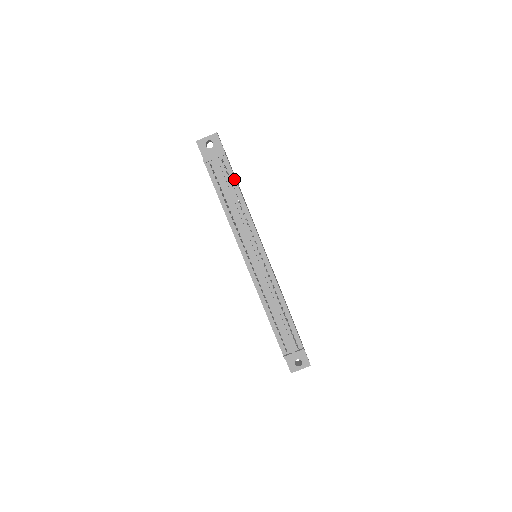
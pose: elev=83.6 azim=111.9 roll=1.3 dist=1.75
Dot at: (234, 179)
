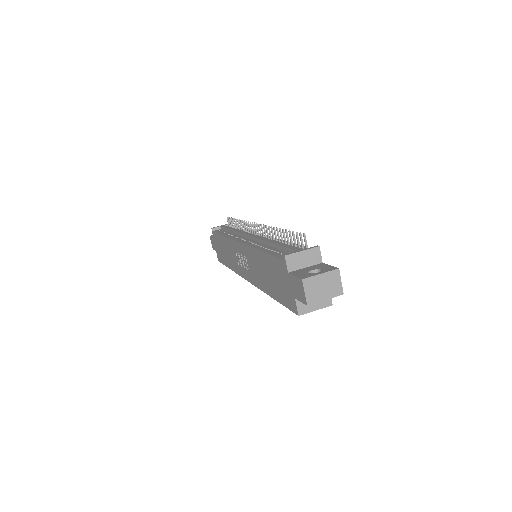
Dot at: occluded
